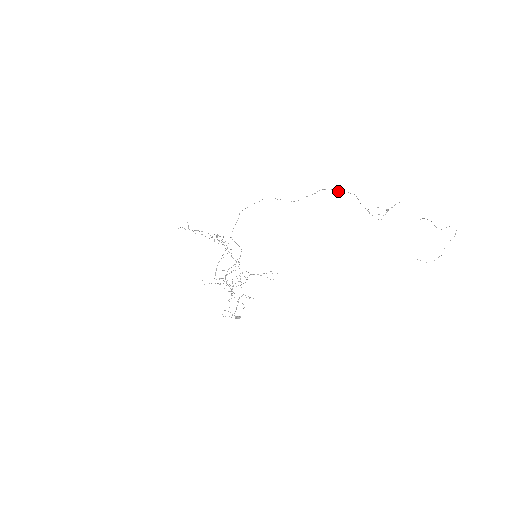
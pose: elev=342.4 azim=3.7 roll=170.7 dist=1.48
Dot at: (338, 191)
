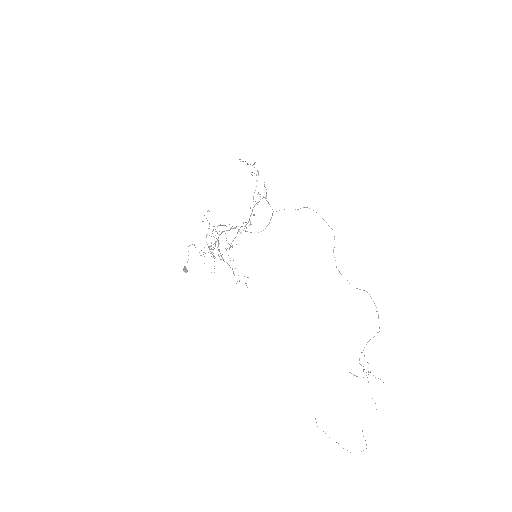
Dot at: (377, 311)
